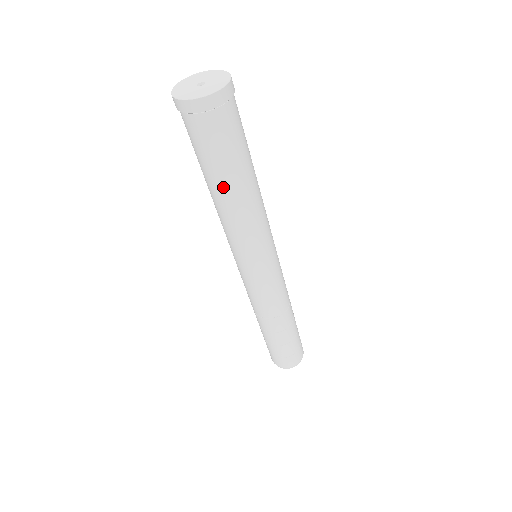
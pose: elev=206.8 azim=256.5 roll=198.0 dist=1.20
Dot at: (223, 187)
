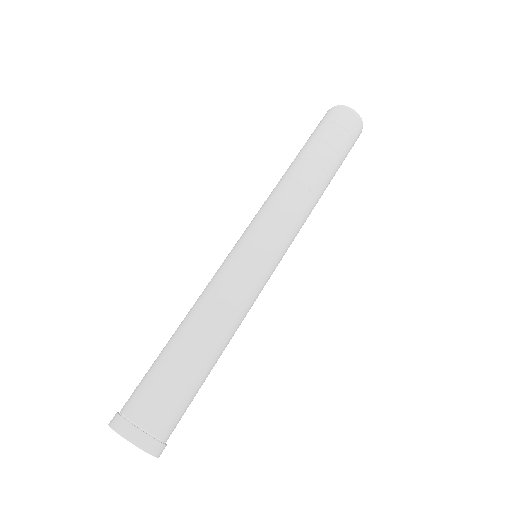
Dot at: occluded
